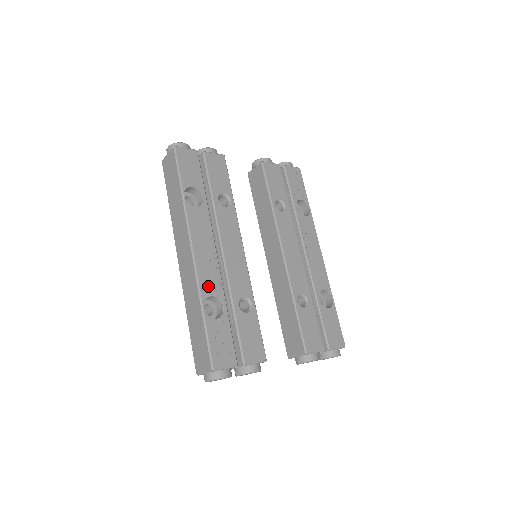
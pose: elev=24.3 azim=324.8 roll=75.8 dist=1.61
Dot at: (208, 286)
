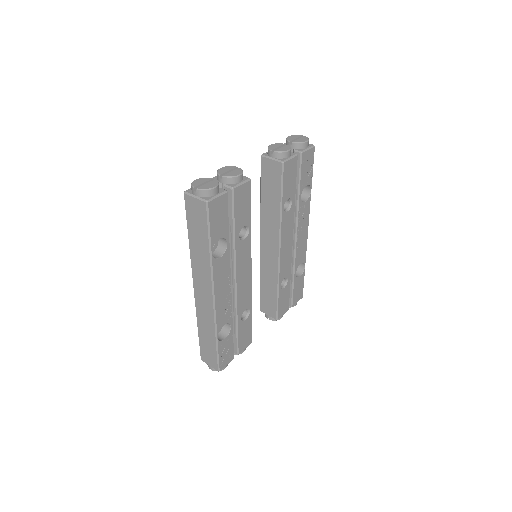
Dot at: (222, 320)
